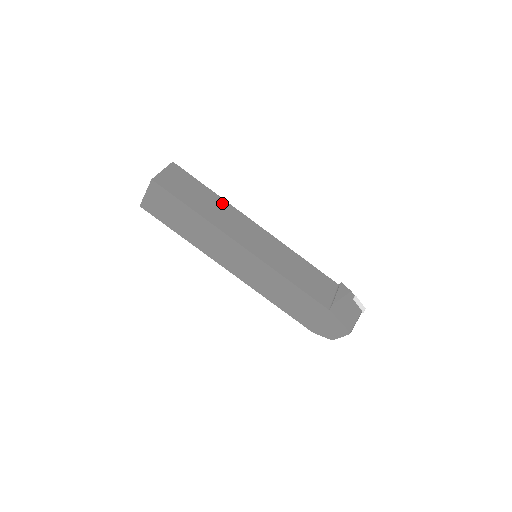
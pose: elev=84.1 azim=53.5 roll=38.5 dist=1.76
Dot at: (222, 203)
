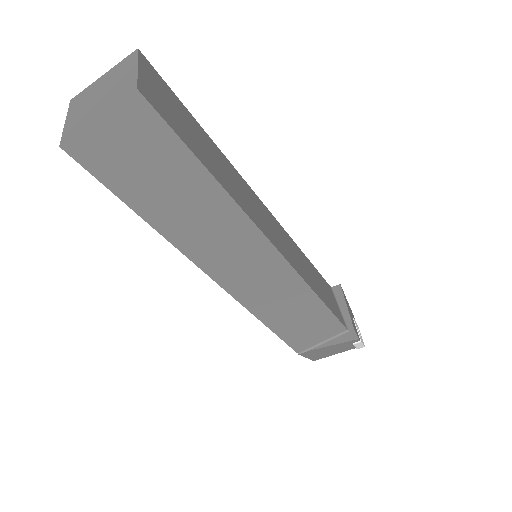
Dot at: (221, 205)
